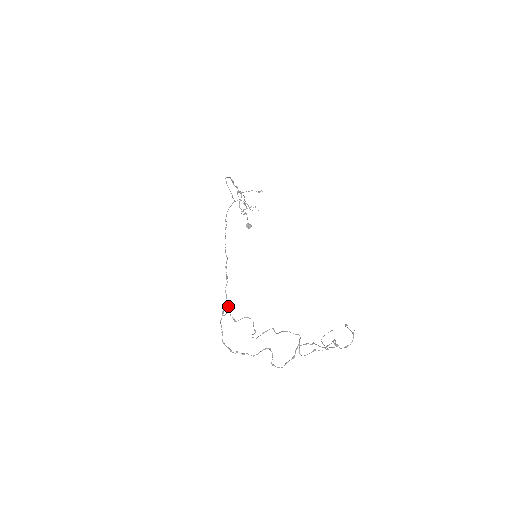
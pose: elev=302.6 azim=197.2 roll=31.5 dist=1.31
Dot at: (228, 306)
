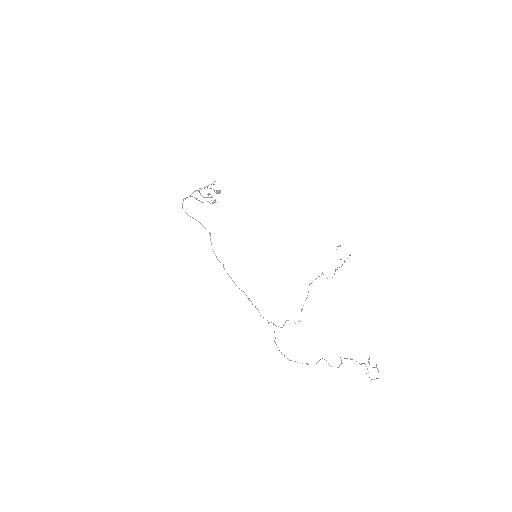
Dot at: occluded
